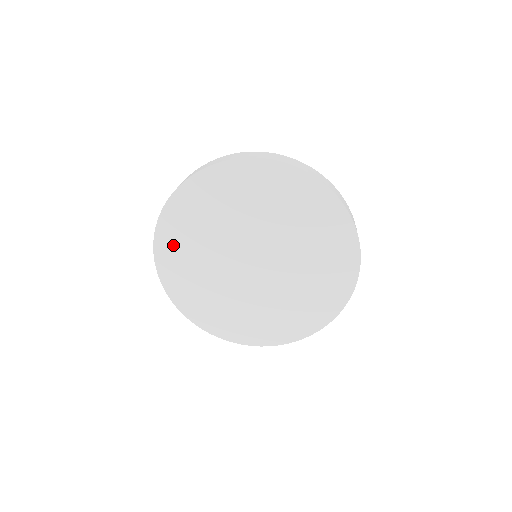
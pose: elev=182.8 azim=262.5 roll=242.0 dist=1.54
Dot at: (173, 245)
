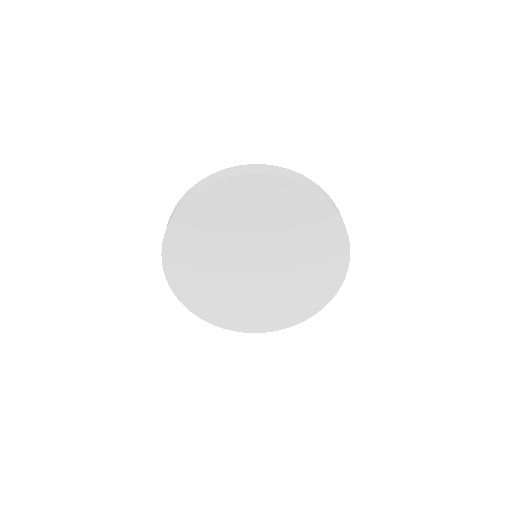
Dot at: (181, 247)
